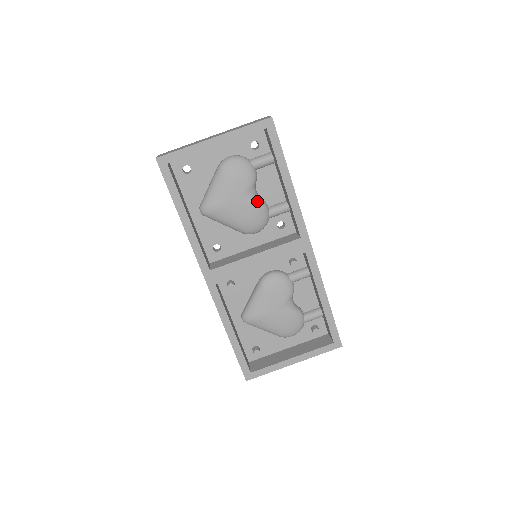
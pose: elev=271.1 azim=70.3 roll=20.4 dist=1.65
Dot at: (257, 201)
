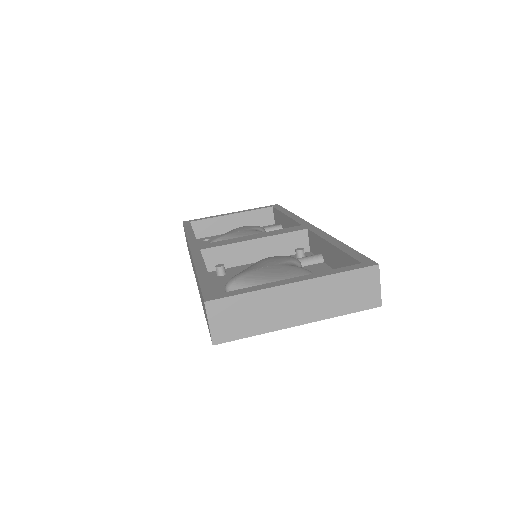
Dot at: occluded
